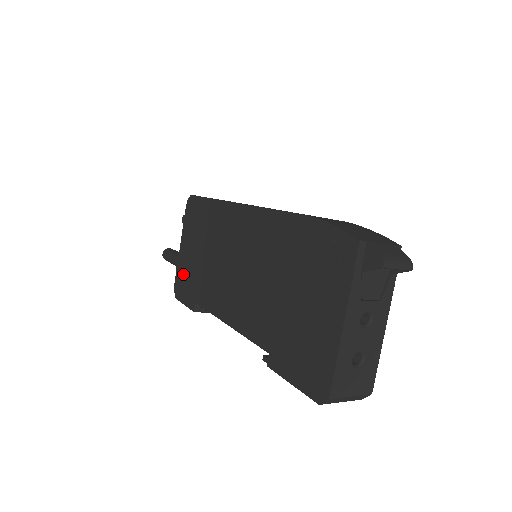
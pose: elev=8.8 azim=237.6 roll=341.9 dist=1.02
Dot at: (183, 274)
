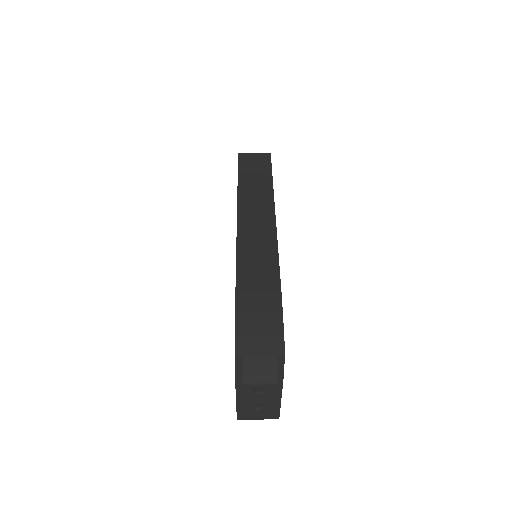
Dot at: occluded
